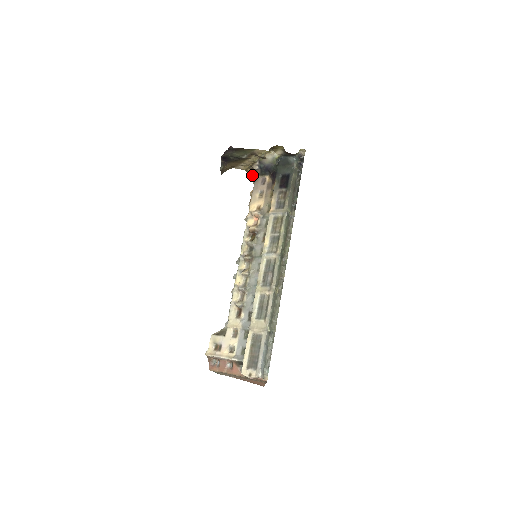
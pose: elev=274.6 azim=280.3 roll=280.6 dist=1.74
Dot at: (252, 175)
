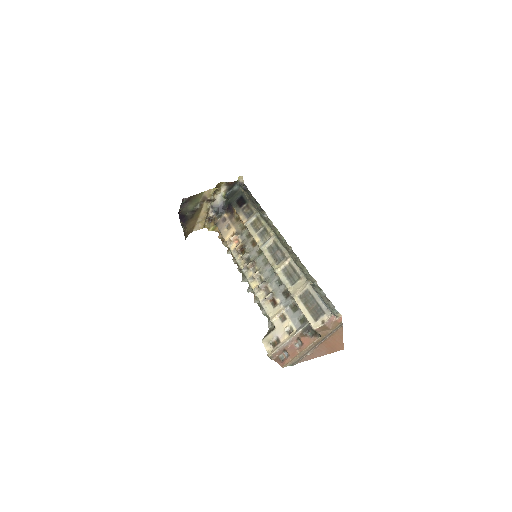
Dot at: (211, 225)
